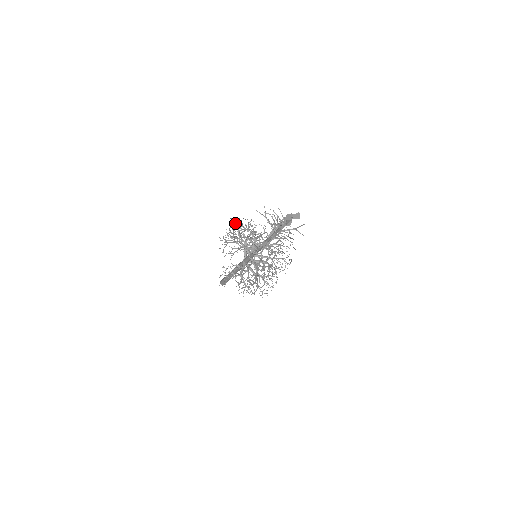
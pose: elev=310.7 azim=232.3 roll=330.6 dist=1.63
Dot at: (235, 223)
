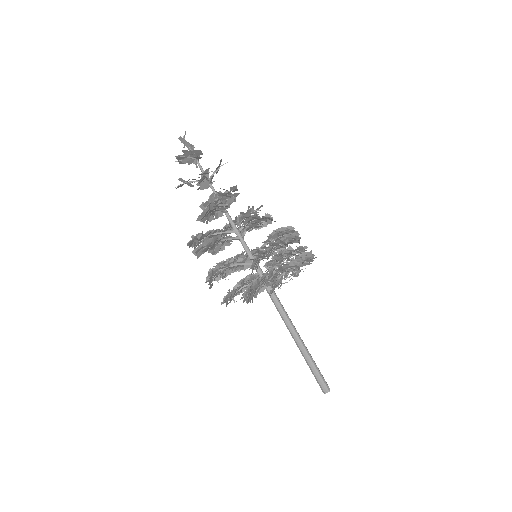
Dot at: occluded
